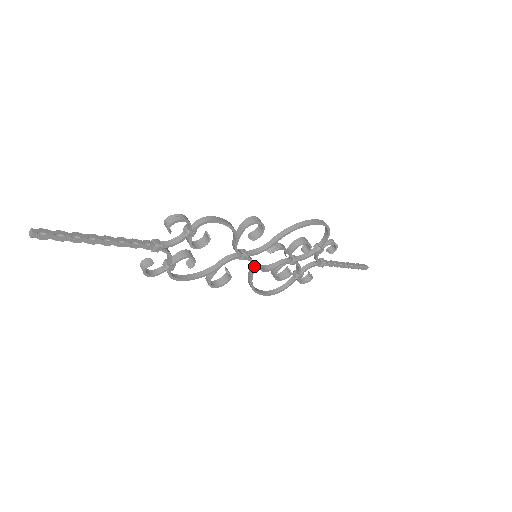
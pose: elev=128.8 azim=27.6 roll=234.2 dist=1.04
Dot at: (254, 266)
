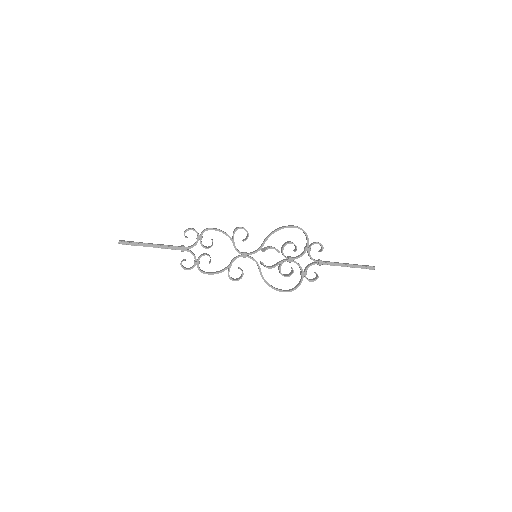
Dot at: (258, 264)
